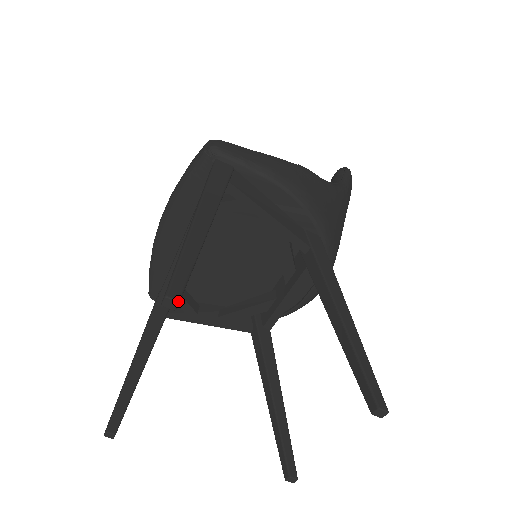
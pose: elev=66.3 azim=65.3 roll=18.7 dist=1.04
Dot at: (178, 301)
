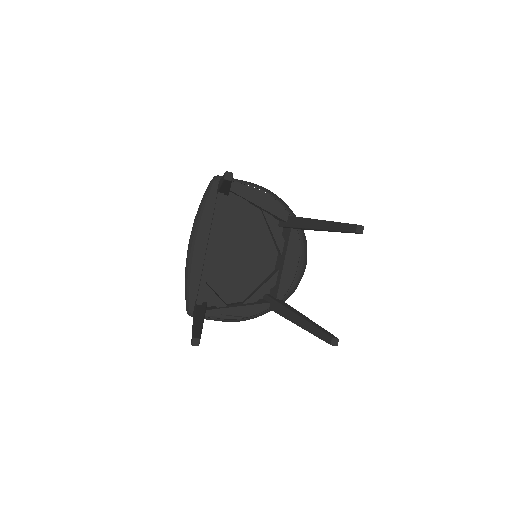
Dot at: (232, 173)
